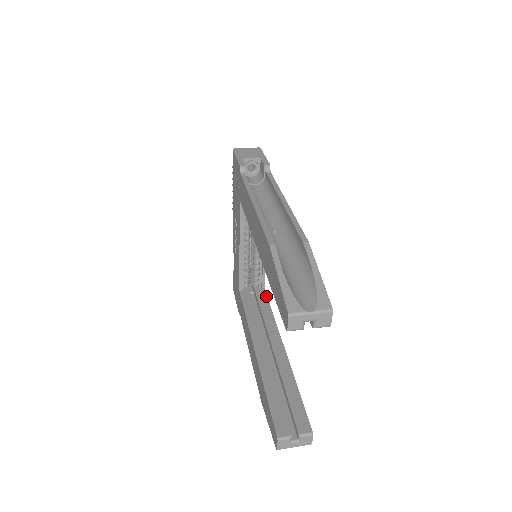
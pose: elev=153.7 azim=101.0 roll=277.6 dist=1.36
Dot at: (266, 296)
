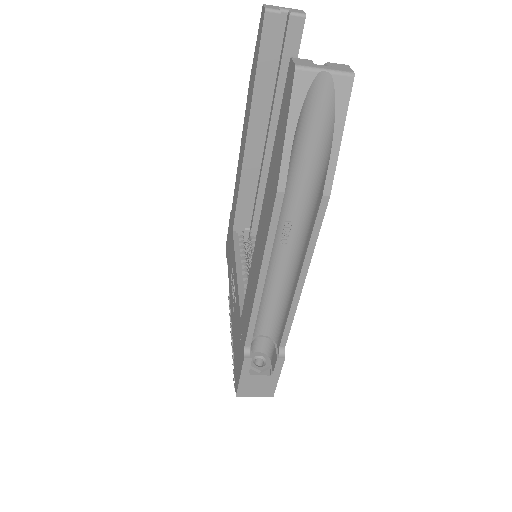
Dot at: occluded
